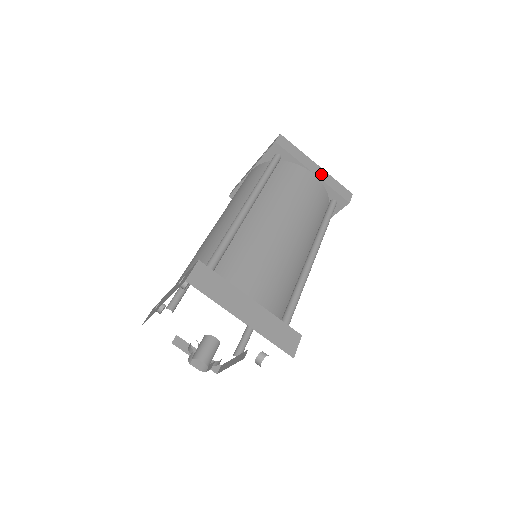
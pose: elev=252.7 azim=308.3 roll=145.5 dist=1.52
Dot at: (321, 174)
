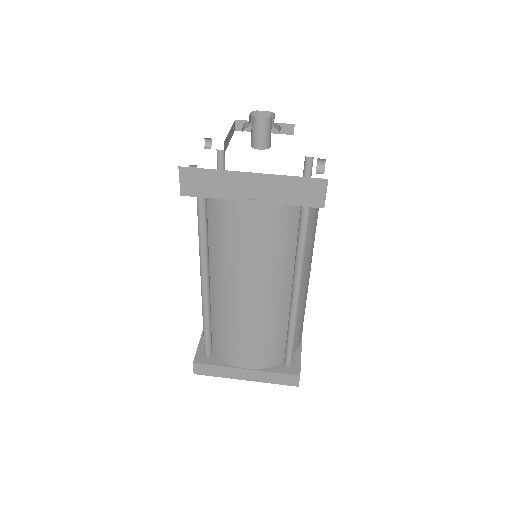
Dot at: occluded
